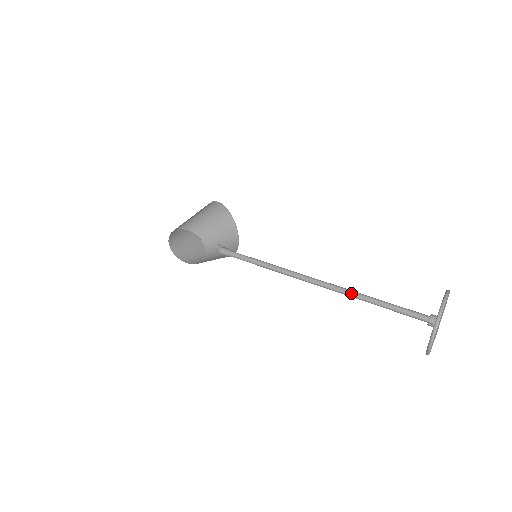
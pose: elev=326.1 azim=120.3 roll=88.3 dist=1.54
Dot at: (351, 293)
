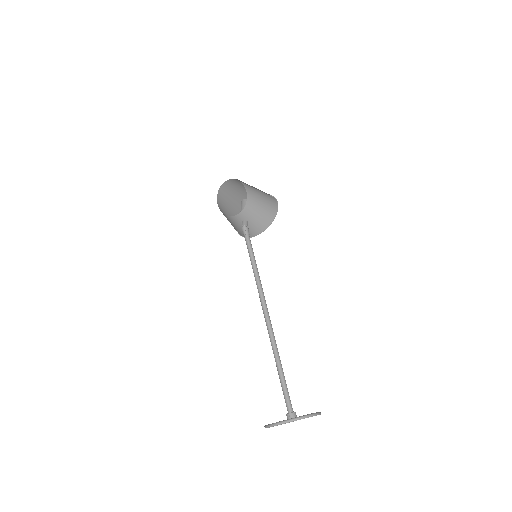
Dot at: (275, 345)
